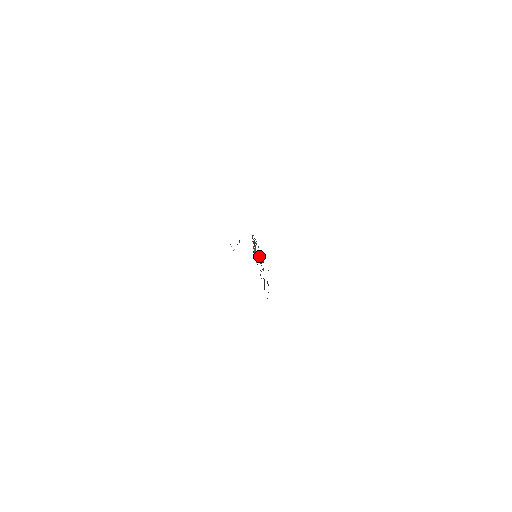
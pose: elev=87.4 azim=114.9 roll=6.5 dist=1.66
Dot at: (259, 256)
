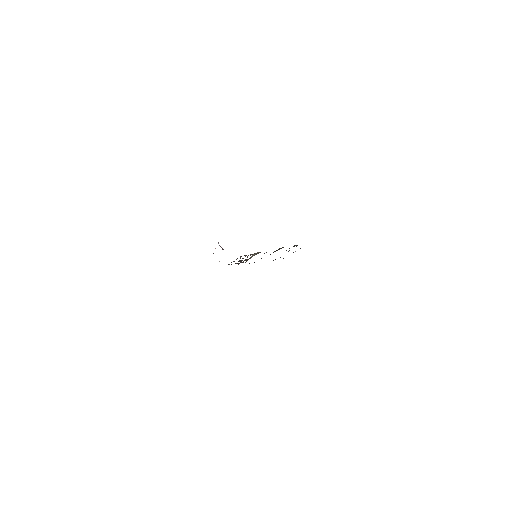
Dot at: occluded
